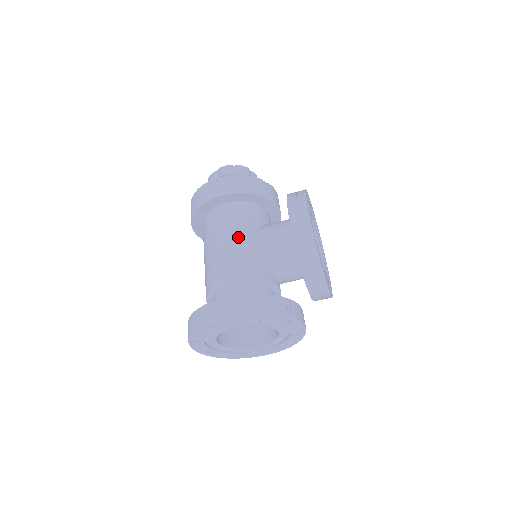
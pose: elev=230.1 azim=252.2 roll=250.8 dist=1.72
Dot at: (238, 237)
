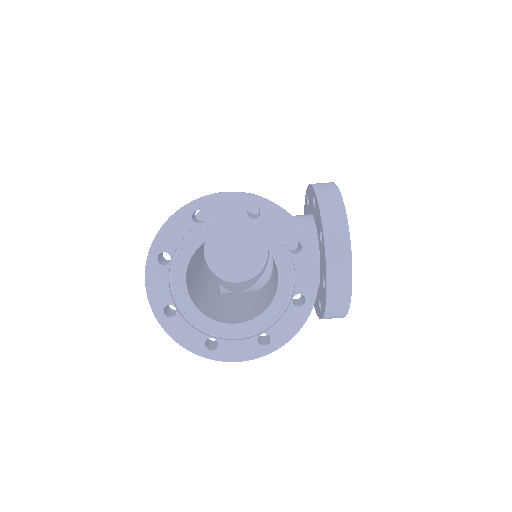
Dot at: occluded
